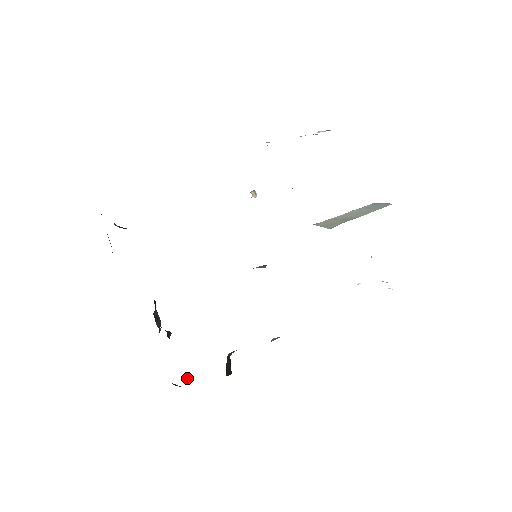
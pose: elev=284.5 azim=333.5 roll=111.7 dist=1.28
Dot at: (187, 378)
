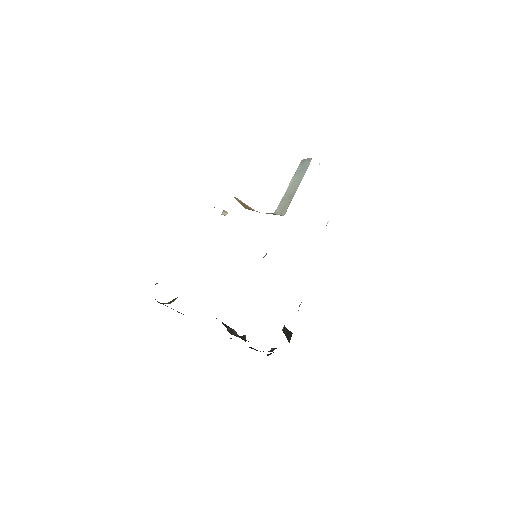
Dot at: (272, 348)
